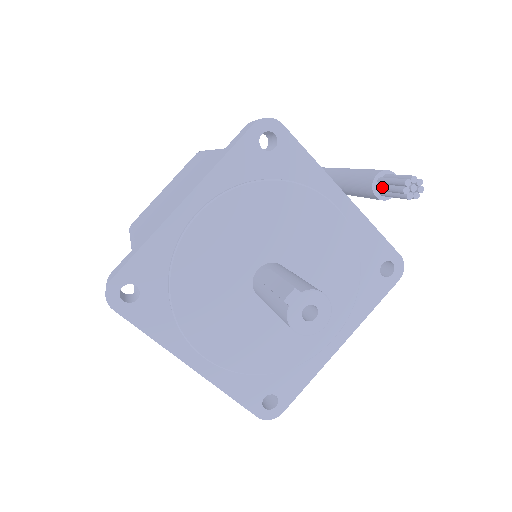
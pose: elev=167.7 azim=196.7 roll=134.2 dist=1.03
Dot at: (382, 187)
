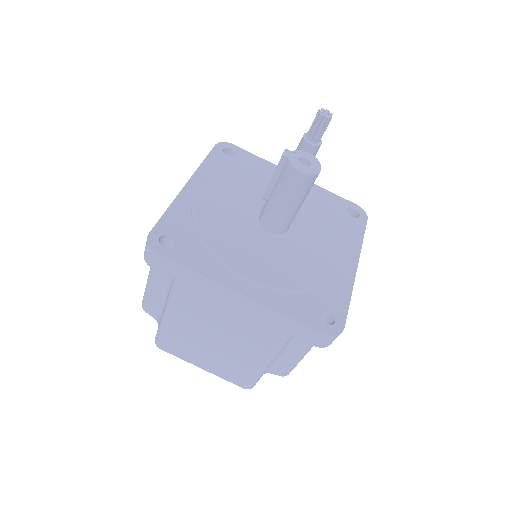
Dot at: (310, 133)
